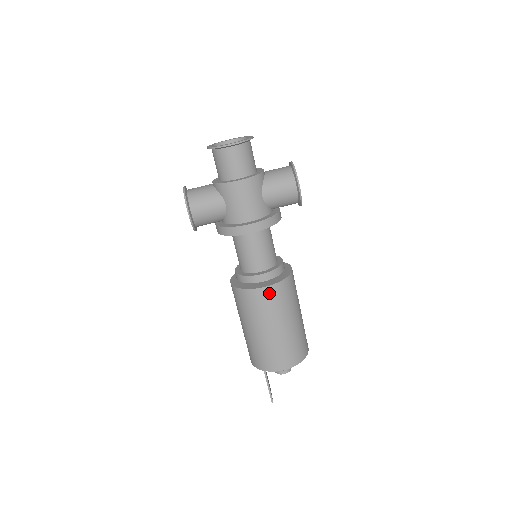
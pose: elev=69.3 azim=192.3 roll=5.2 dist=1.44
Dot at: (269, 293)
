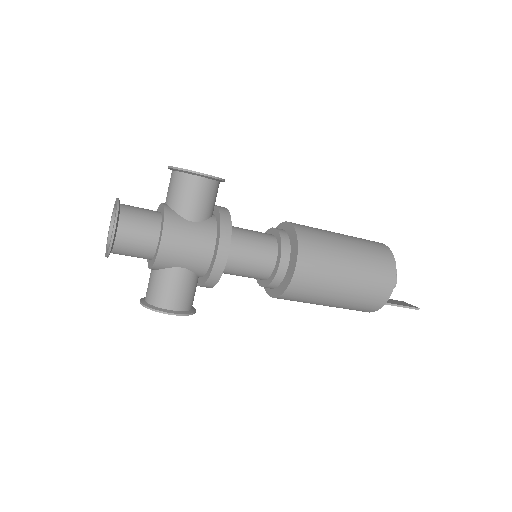
Dot at: (305, 265)
